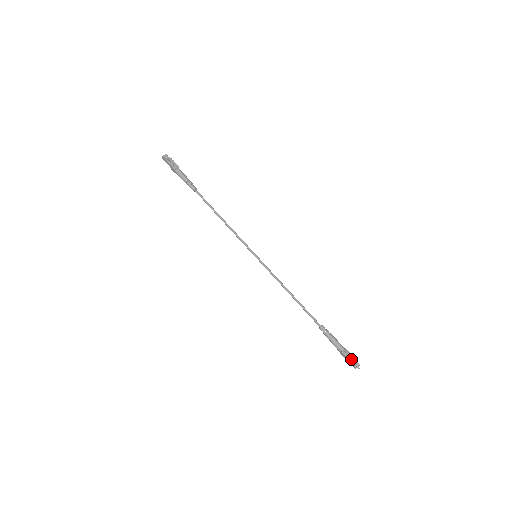
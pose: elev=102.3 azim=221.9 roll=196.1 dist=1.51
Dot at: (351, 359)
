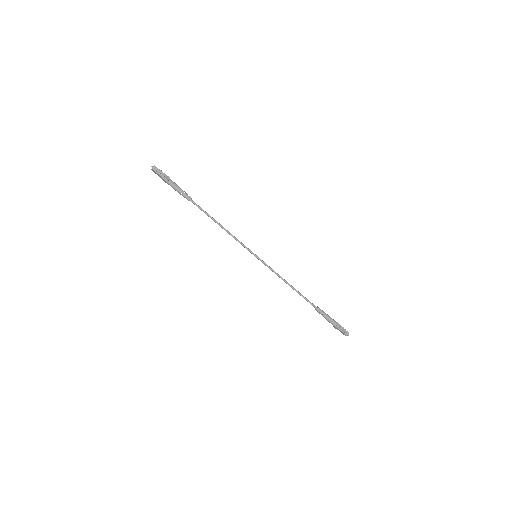
Dot at: (342, 330)
